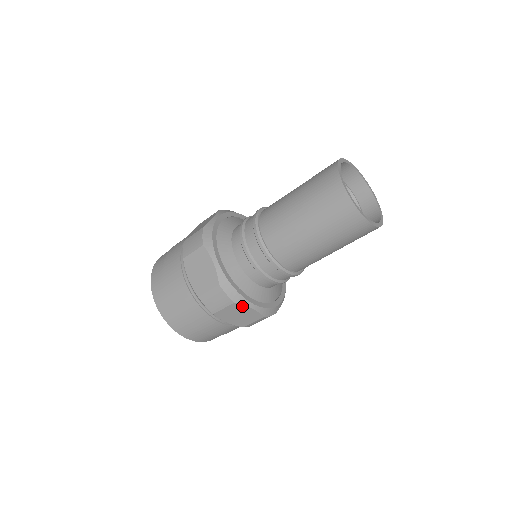
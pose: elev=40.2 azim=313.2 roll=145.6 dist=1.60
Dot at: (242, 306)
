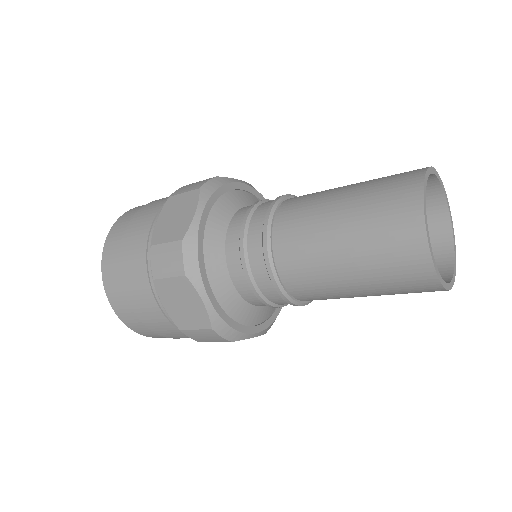
Dot at: (192, 289)
